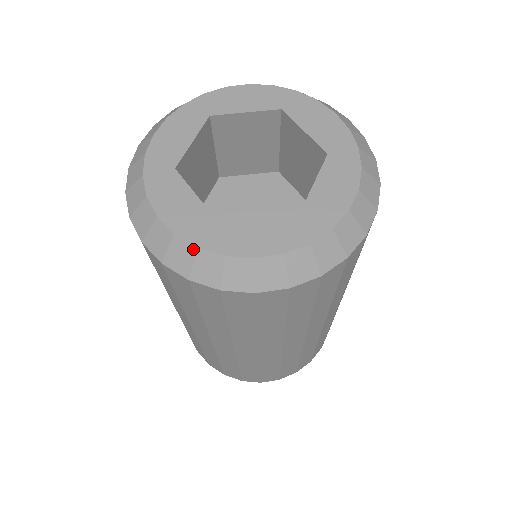
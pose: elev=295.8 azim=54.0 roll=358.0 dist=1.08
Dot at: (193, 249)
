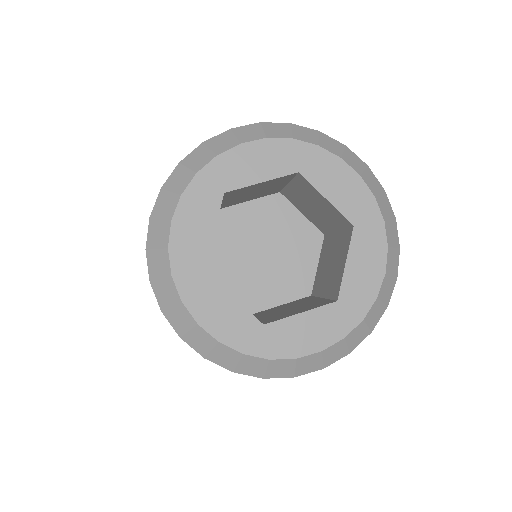
Dot at: (168, 272)
